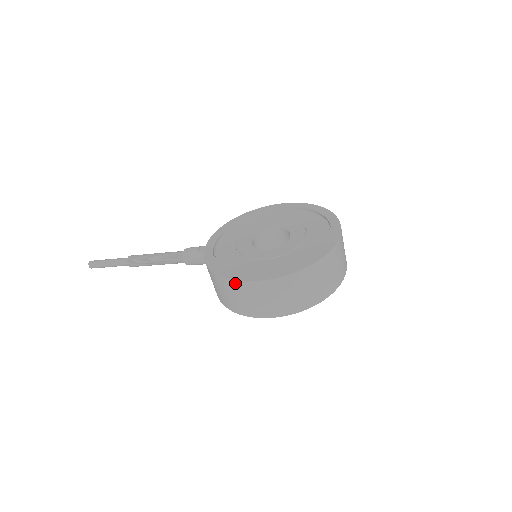
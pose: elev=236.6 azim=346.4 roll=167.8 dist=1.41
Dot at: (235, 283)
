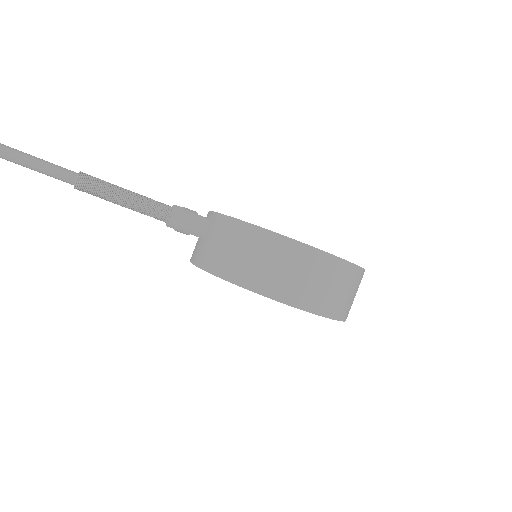
Dot at: (295, 245)
